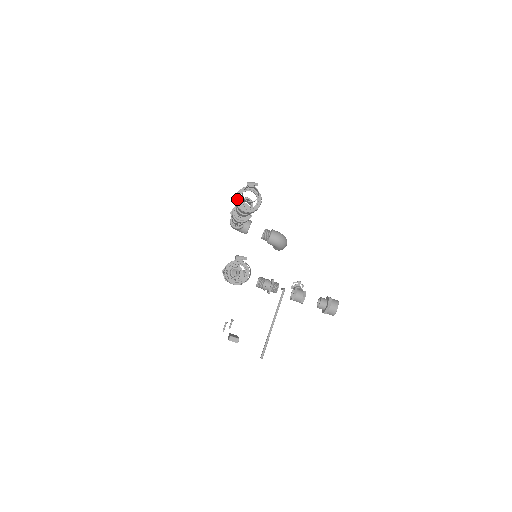
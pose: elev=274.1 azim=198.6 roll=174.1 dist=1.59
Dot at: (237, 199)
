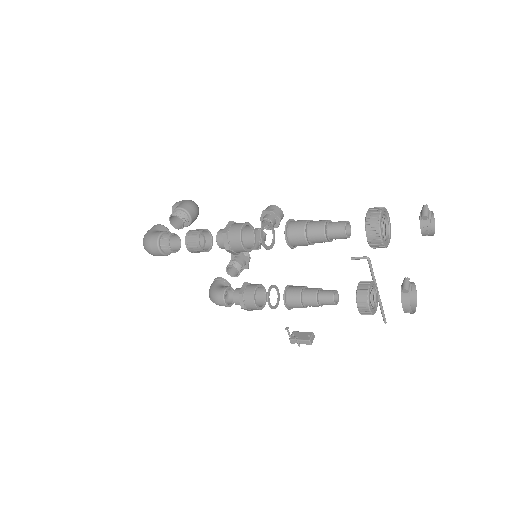
Dot at: (384, 241)
